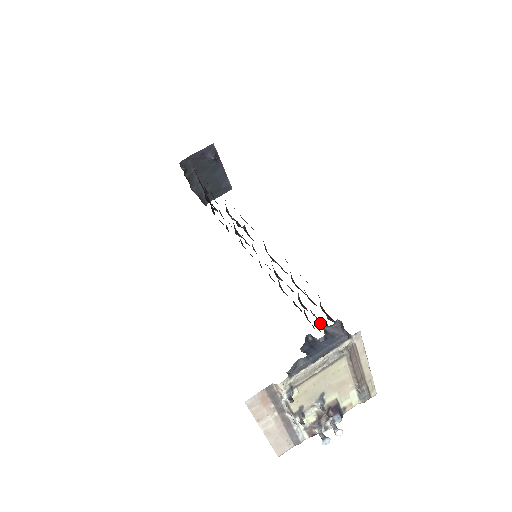
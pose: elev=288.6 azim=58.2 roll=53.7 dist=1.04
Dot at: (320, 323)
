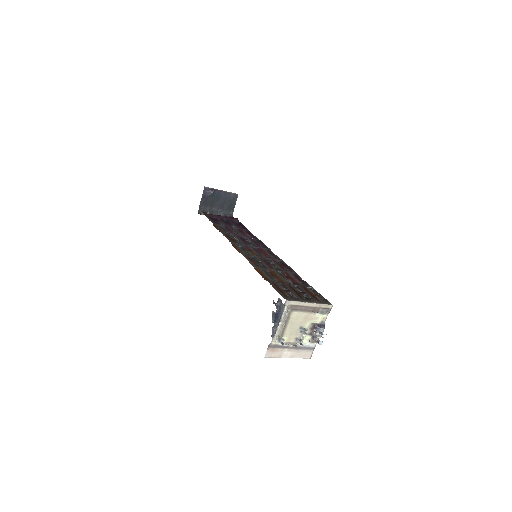
Dot at: (274, 303)
